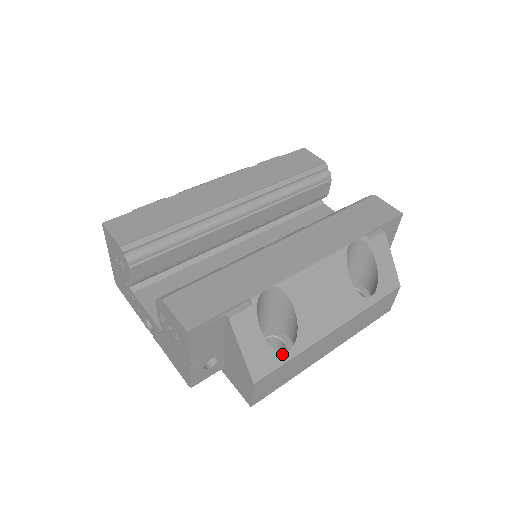
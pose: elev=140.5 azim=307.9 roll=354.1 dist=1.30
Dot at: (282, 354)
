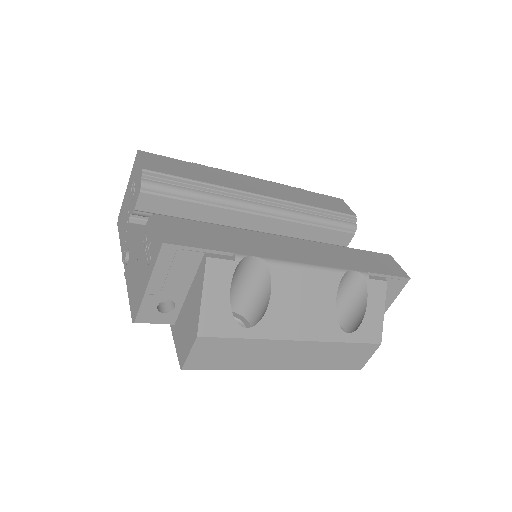
Dot at: (238, 327)
